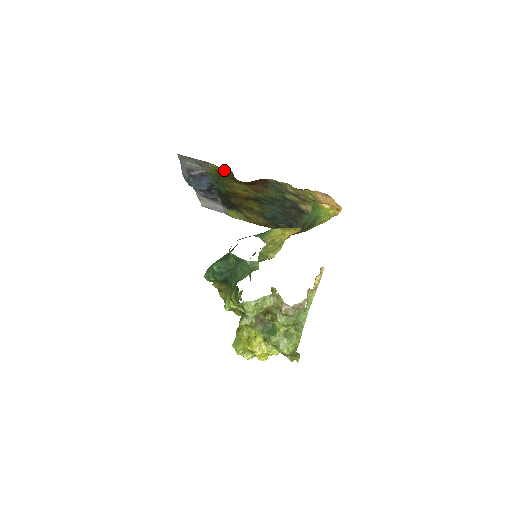
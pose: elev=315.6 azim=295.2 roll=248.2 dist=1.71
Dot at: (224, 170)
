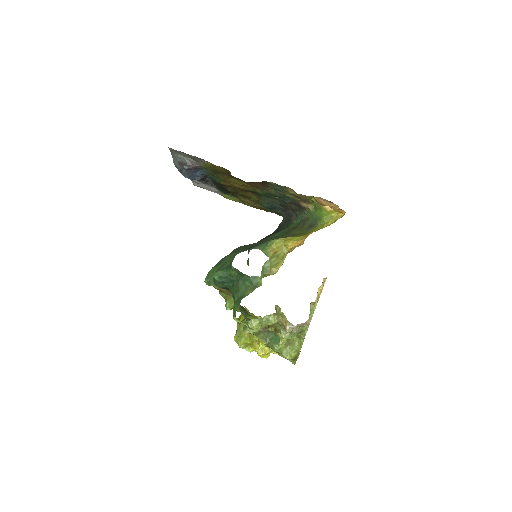
Dot at: (220, 168)
